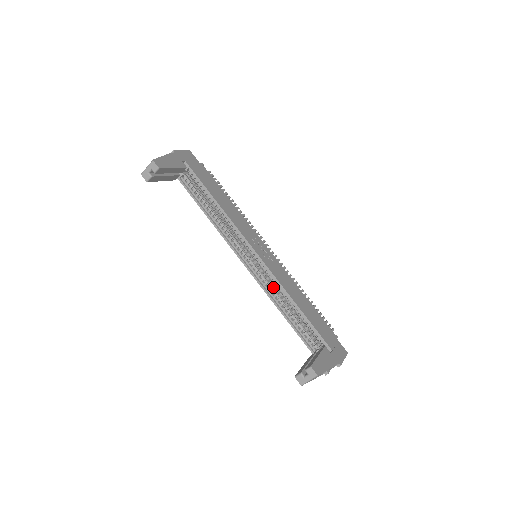
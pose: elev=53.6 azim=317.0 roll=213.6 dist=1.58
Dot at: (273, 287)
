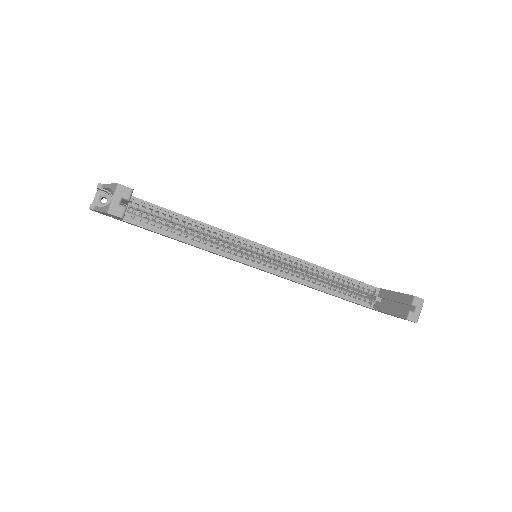
Dot at: occluded
